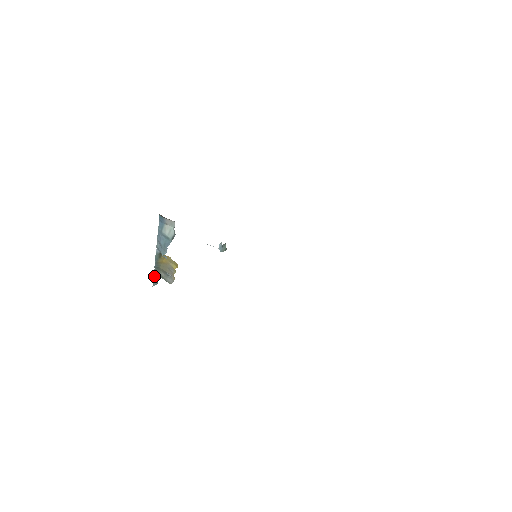
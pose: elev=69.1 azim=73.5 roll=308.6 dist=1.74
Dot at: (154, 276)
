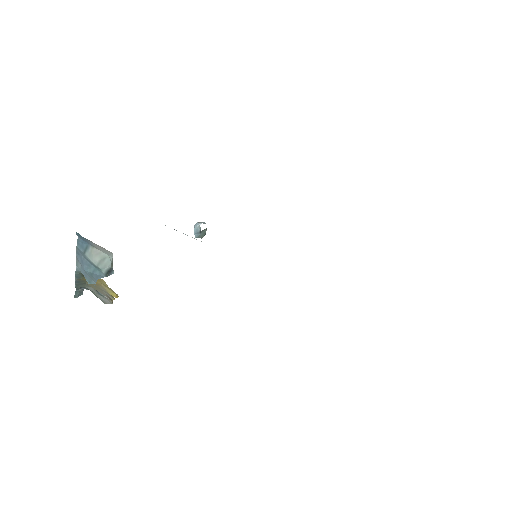
Dot at: occluded
